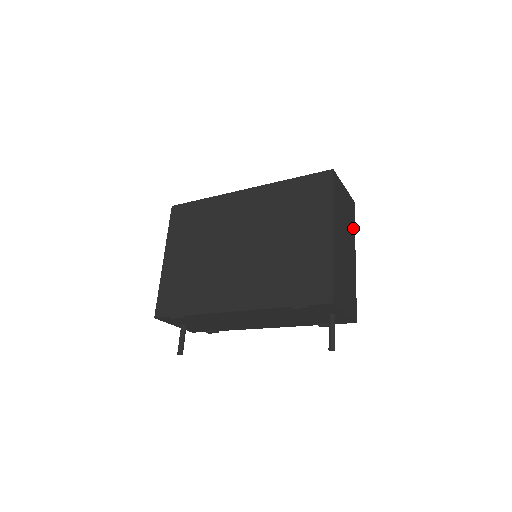
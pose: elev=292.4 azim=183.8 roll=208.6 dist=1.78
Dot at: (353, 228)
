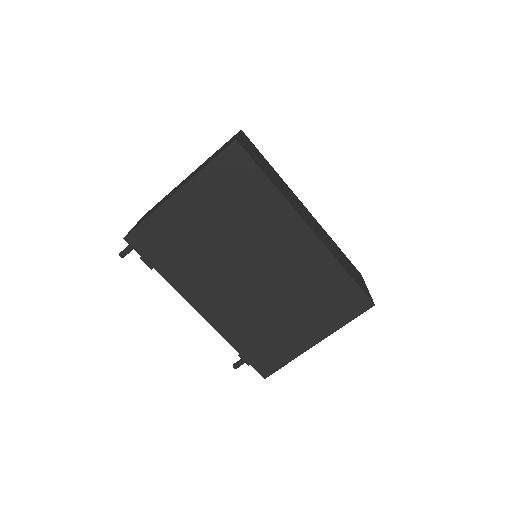
Dot at: occluded
